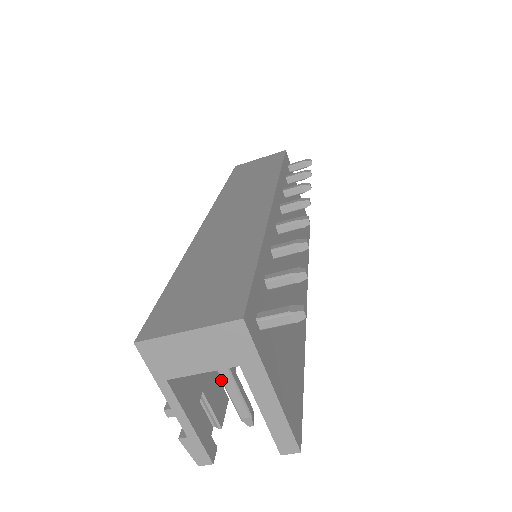
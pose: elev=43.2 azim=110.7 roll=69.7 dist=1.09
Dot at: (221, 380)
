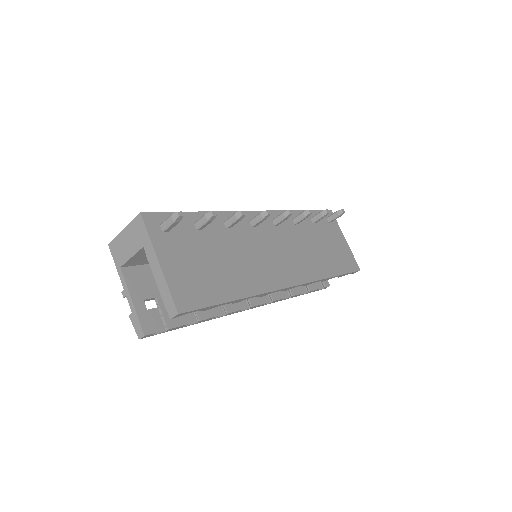
Dot at: occluded
